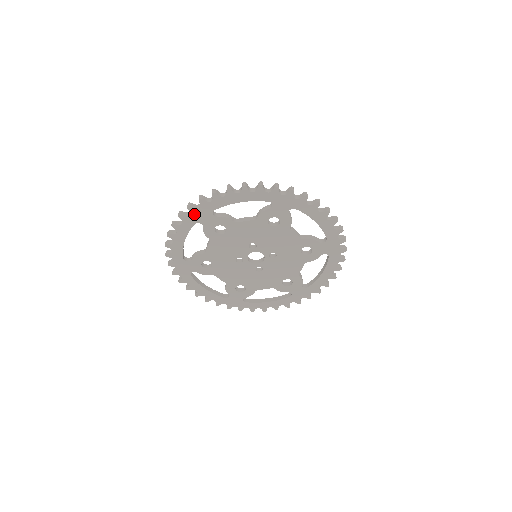
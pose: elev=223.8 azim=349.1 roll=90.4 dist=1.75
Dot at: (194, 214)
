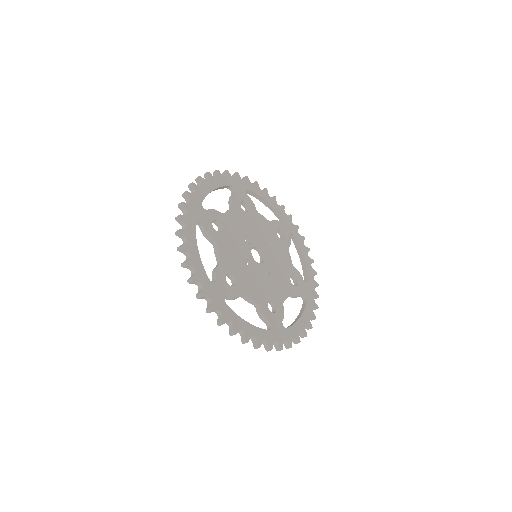
Dot at: (190, 211)
